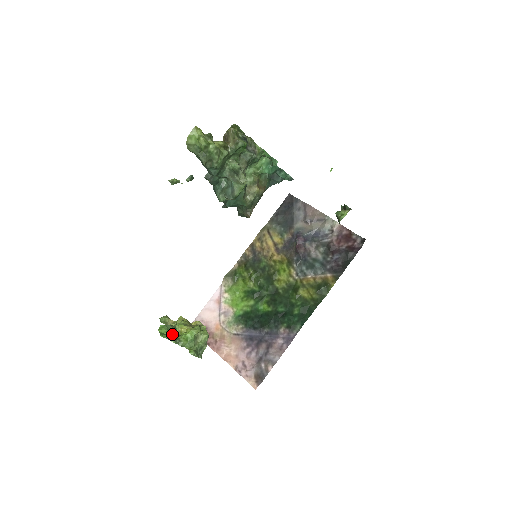
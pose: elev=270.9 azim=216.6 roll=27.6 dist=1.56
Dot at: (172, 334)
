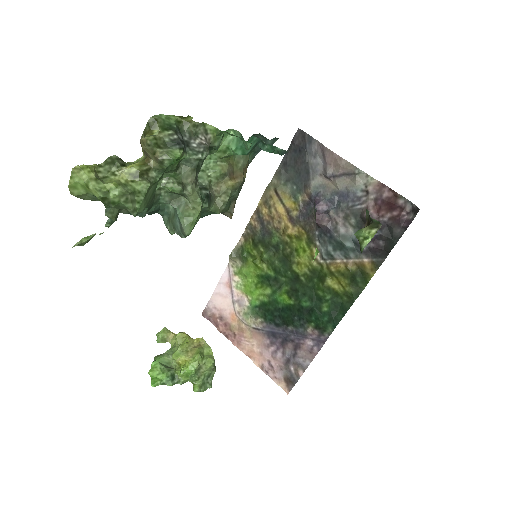
Dot at: (166, 376)
